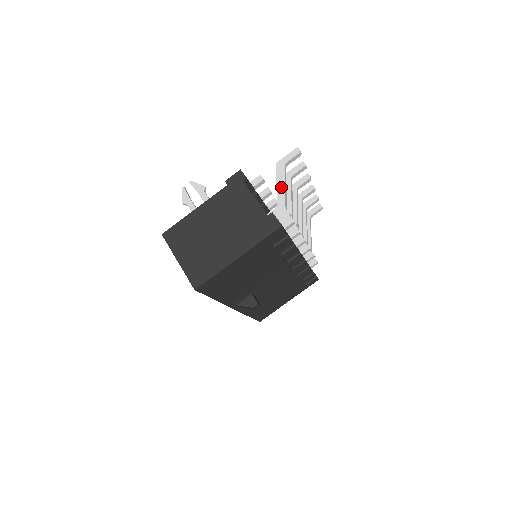
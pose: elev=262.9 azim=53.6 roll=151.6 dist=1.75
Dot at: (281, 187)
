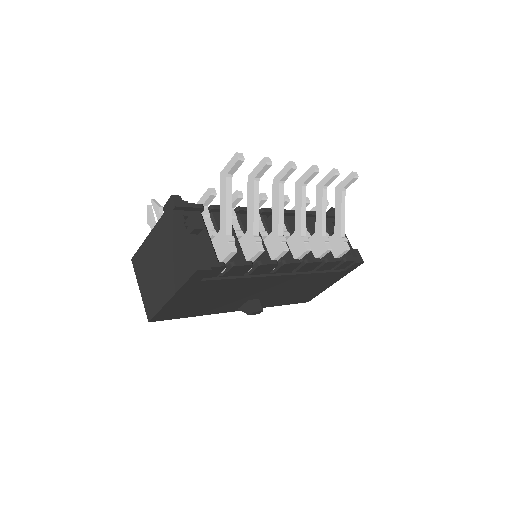
Dot at: (223, 206)
